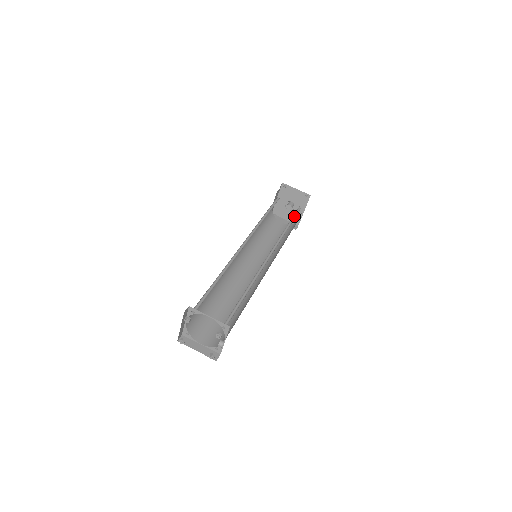
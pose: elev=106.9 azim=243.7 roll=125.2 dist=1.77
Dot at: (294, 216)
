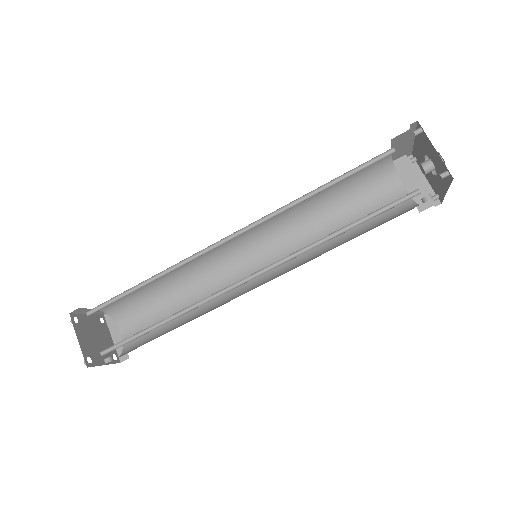
Dot at: (381, 210)
